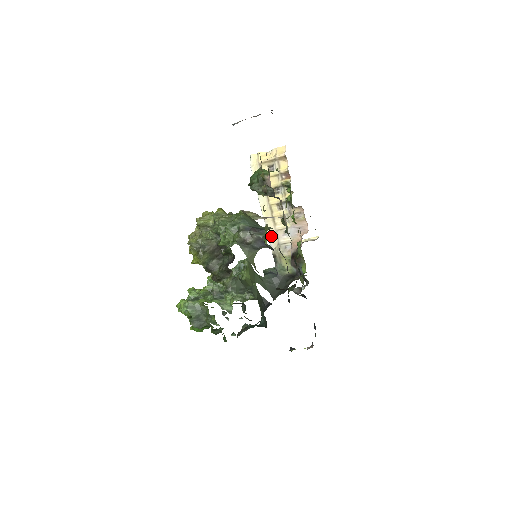
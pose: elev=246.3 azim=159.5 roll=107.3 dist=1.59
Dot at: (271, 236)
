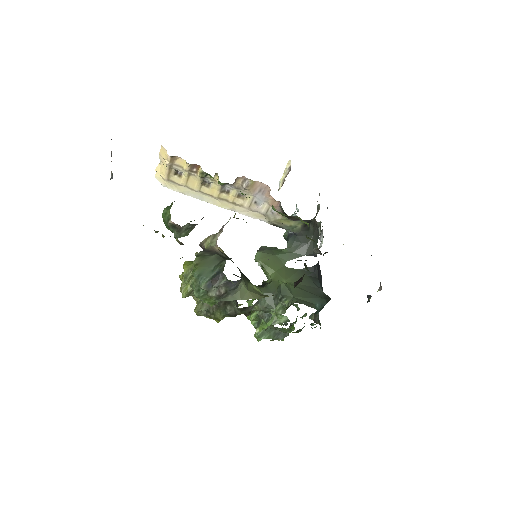
Dot at: (251, 215)
